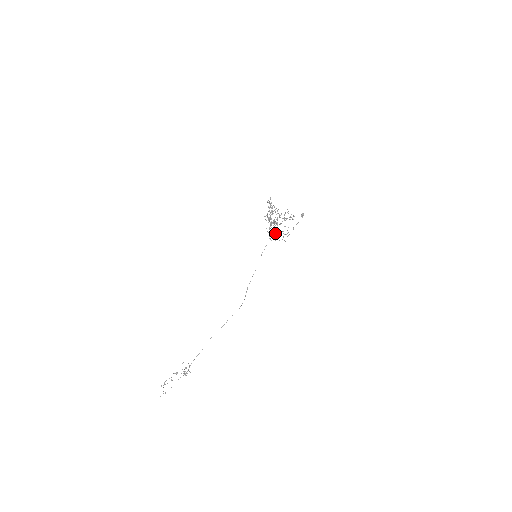
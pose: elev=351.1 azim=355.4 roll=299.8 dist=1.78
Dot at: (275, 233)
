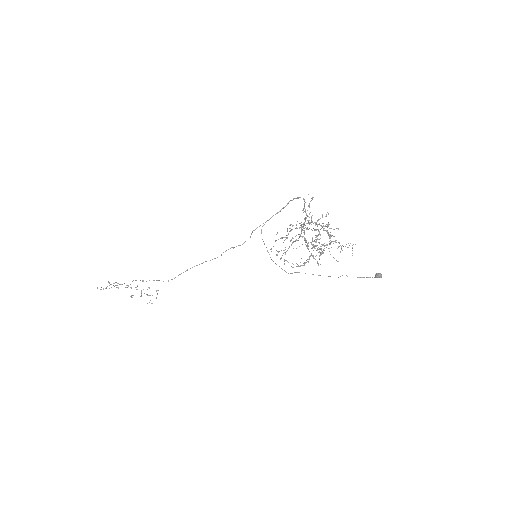
Dot at: (287, 250)
